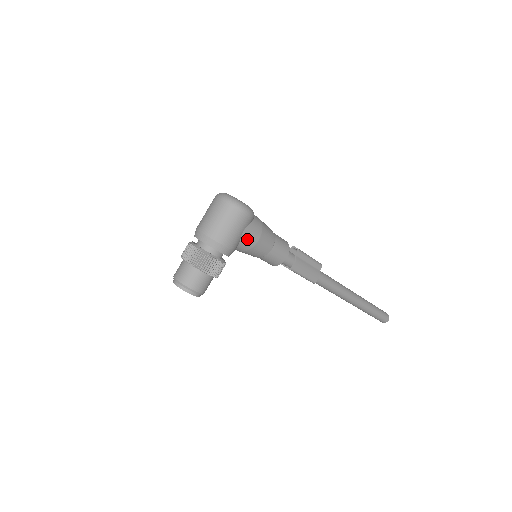
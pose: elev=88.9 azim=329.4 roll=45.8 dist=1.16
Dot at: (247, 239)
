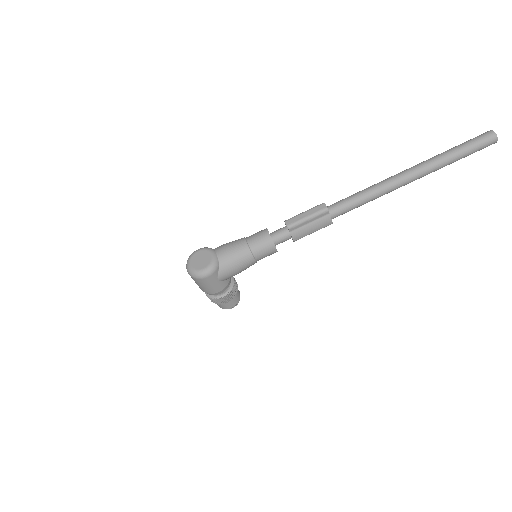
Dot at: (227, 277)
